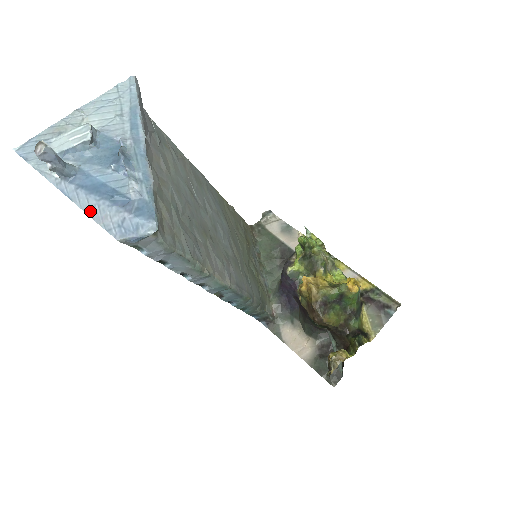
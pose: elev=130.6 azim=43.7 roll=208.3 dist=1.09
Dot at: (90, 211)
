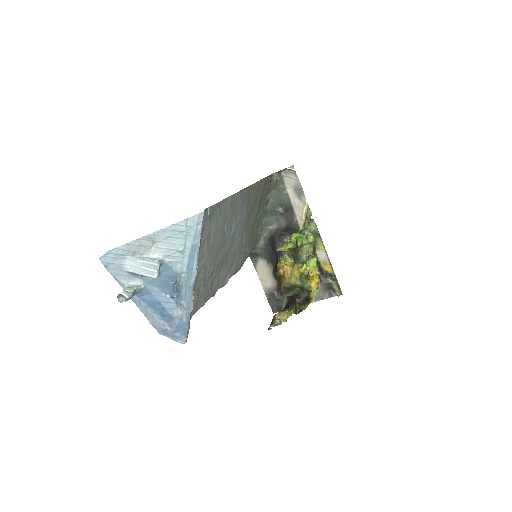
Dot at: (146, 314)
